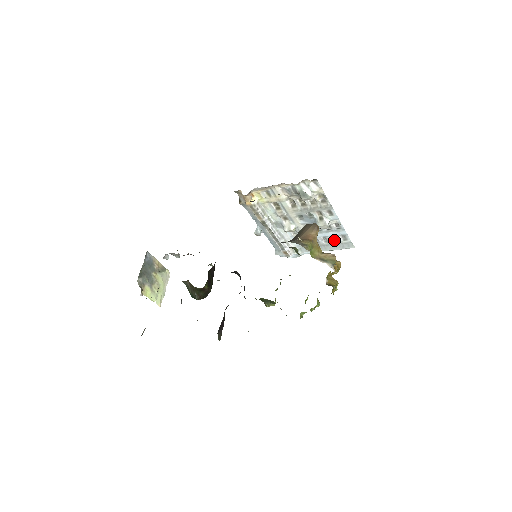
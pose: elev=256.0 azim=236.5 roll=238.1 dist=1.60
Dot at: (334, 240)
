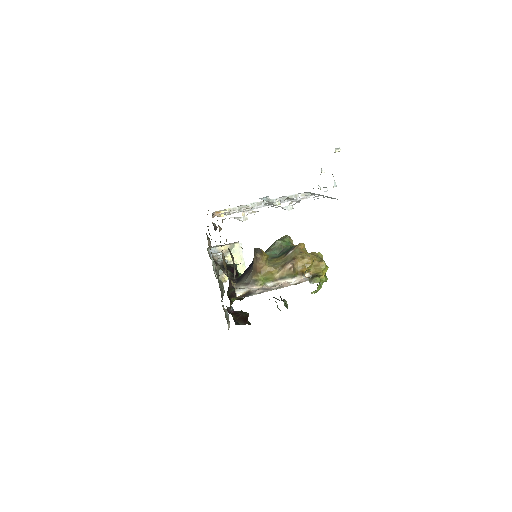
Dot at: occluded
